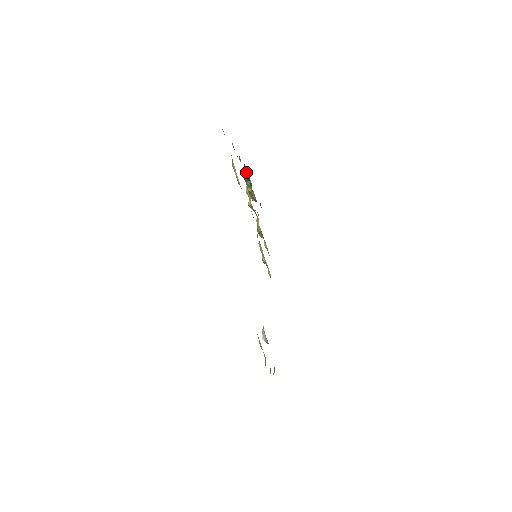
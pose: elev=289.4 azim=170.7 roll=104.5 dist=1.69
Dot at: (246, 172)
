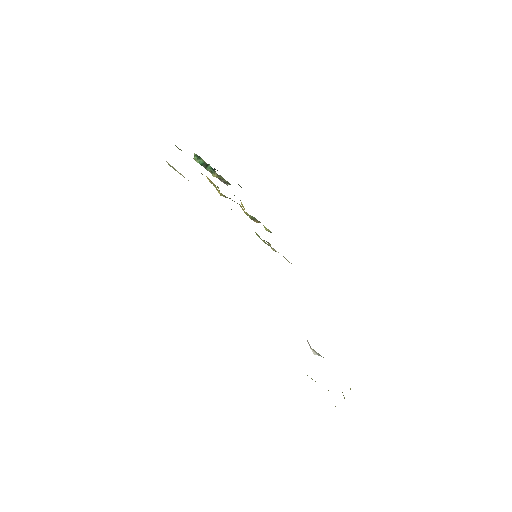
Dot at: (198, 158)
